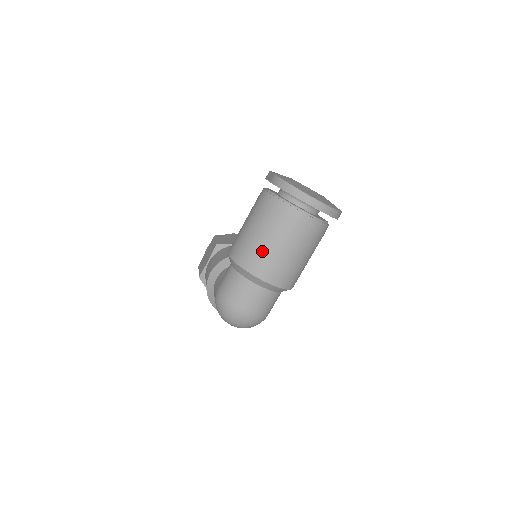
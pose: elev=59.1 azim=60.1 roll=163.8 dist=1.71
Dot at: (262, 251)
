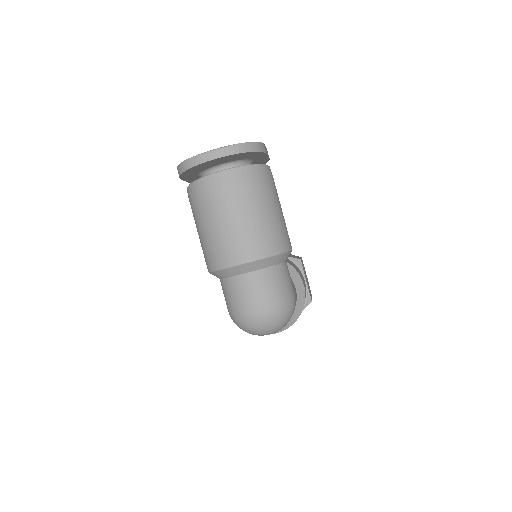
Dot at: (216, 240)
